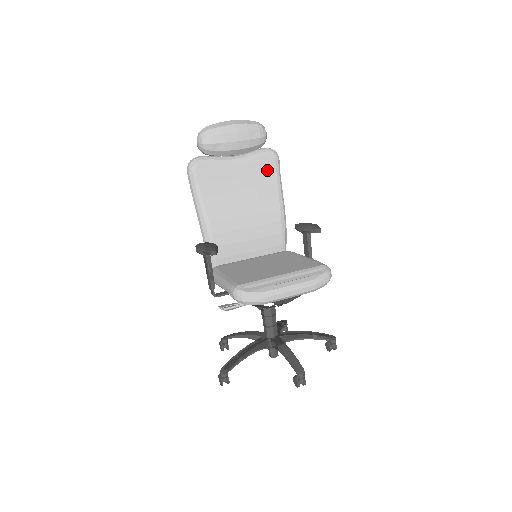
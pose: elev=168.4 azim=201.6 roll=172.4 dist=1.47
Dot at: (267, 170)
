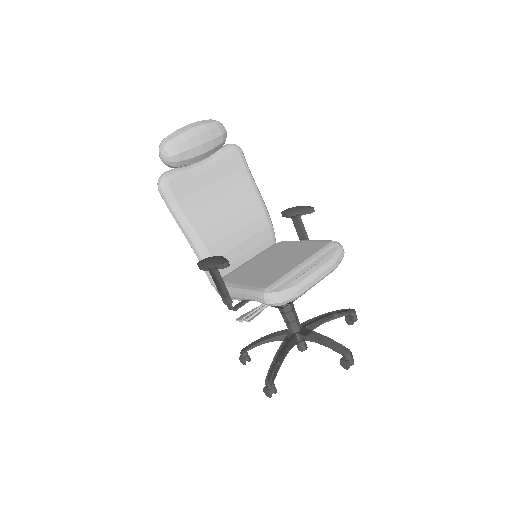
Dot at: (236, 166)
